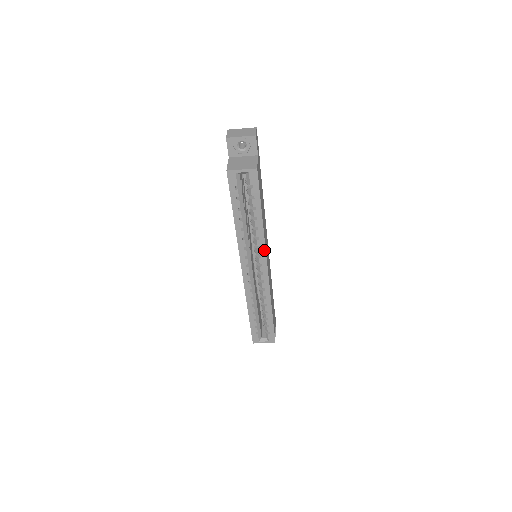
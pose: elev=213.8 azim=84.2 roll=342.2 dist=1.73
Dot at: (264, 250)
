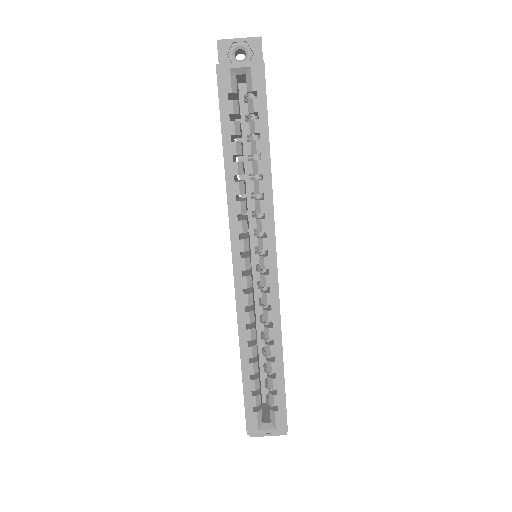
Dot at: (272, 222)
